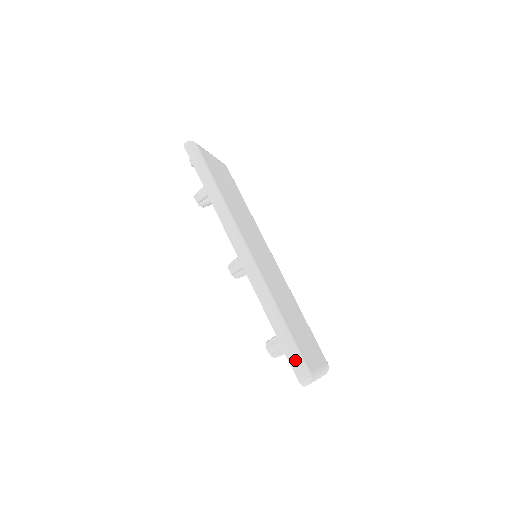
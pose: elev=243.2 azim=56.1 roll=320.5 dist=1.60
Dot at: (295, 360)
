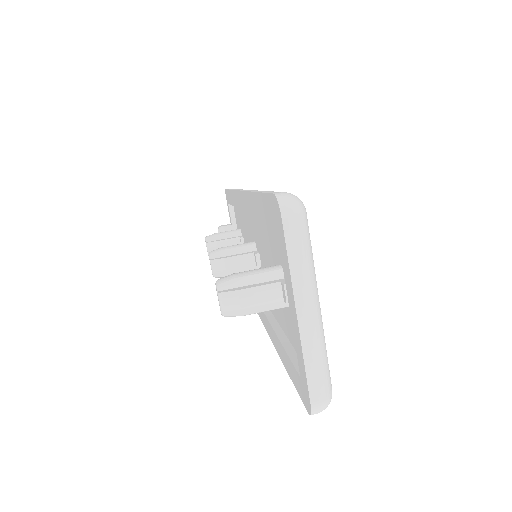
Dot at: occluded
